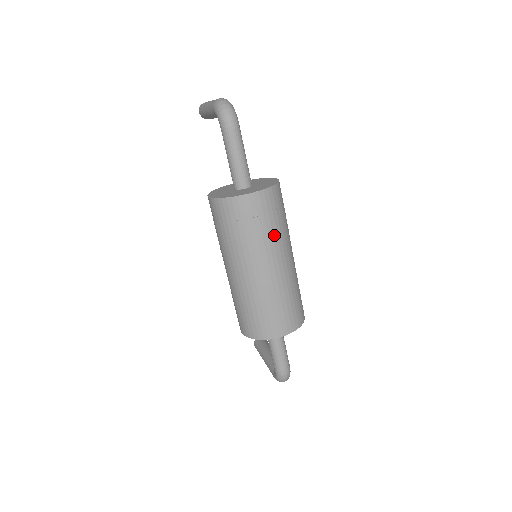
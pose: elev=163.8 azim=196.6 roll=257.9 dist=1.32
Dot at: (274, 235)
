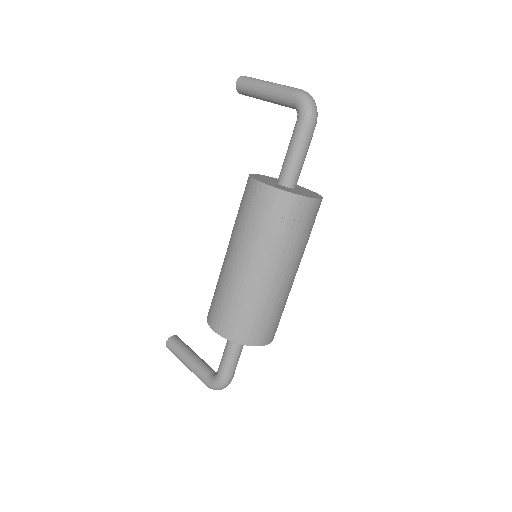
Dot at: (305, 245)
